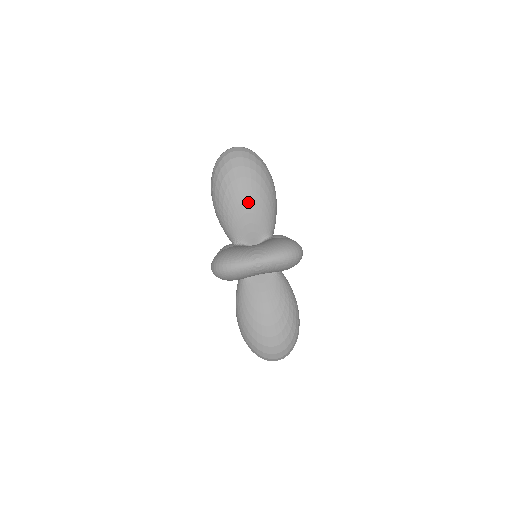
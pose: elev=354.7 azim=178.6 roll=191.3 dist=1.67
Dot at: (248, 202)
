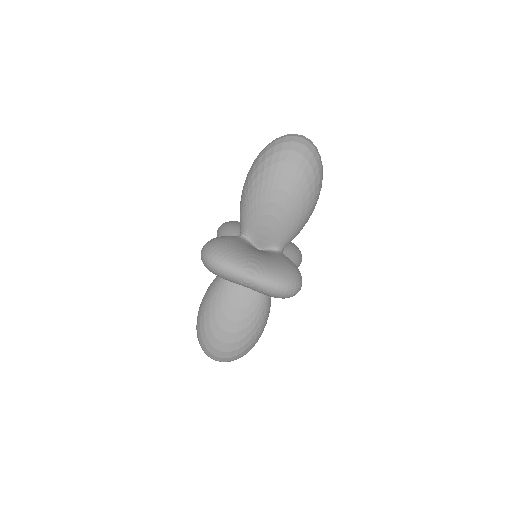
Dot at: (279, 206)
